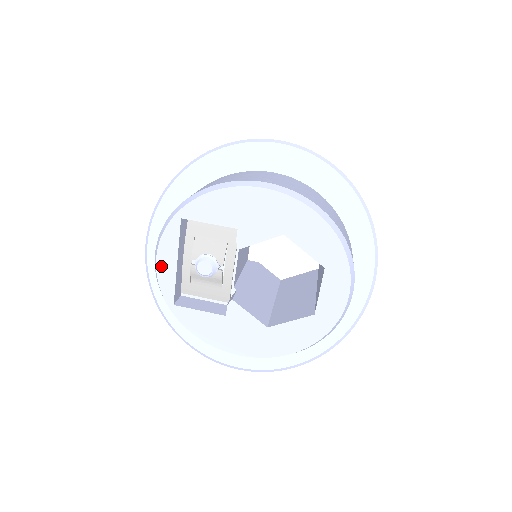
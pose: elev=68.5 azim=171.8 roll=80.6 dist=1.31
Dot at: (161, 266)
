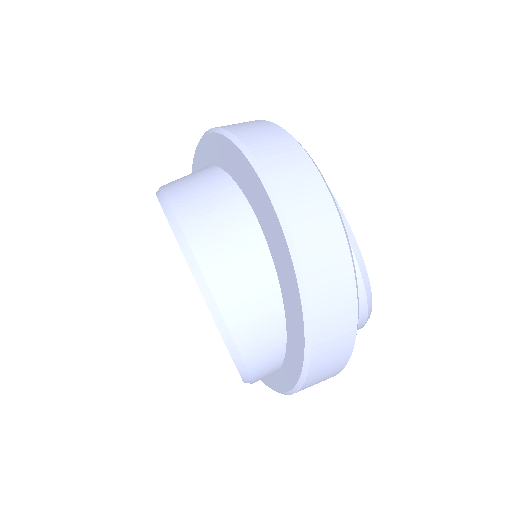
Dot at: occluded
